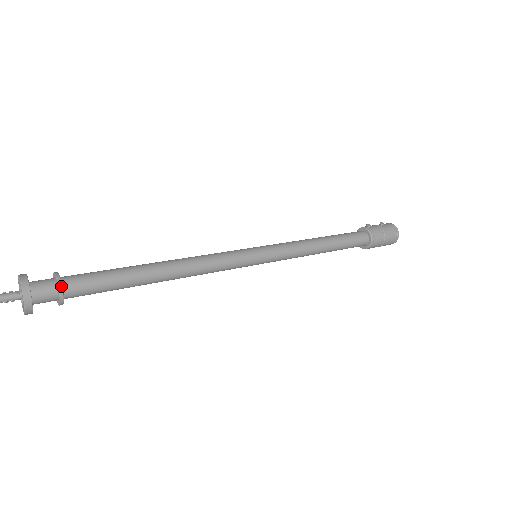
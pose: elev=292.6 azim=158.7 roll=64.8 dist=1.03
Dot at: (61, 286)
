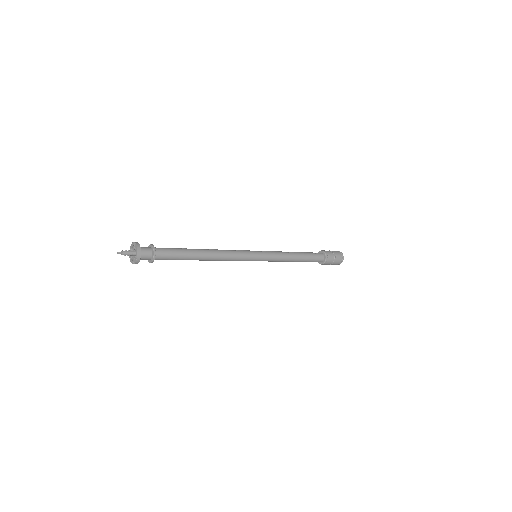
Dot at: occluded
